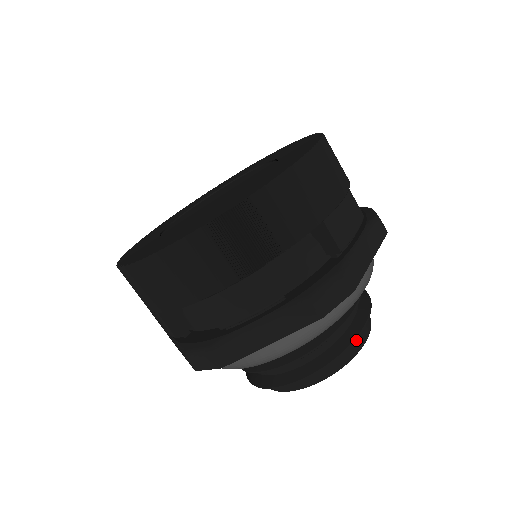
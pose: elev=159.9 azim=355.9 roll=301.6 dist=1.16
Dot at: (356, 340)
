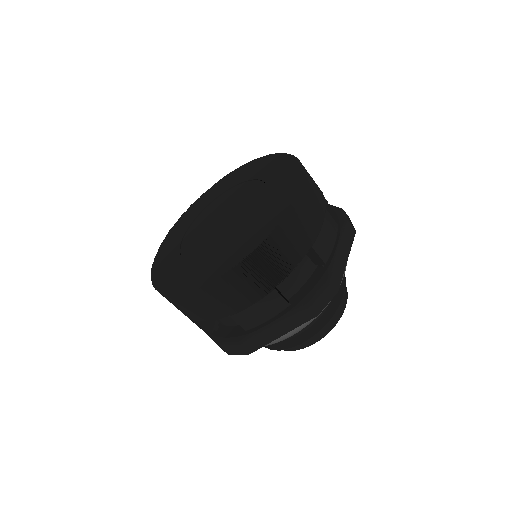
Dot at: occluded
